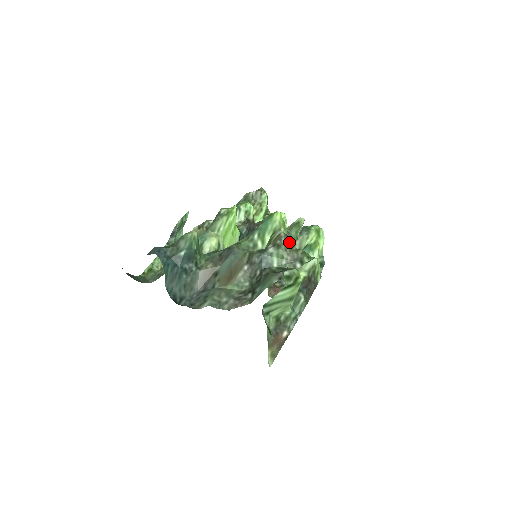
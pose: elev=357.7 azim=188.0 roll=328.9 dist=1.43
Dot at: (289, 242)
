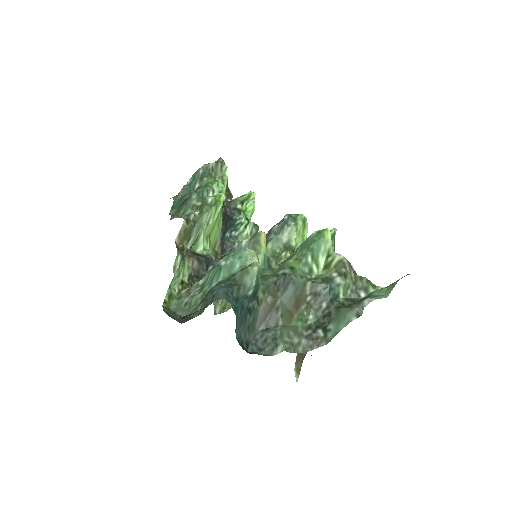
Dot at: (352, 269)
